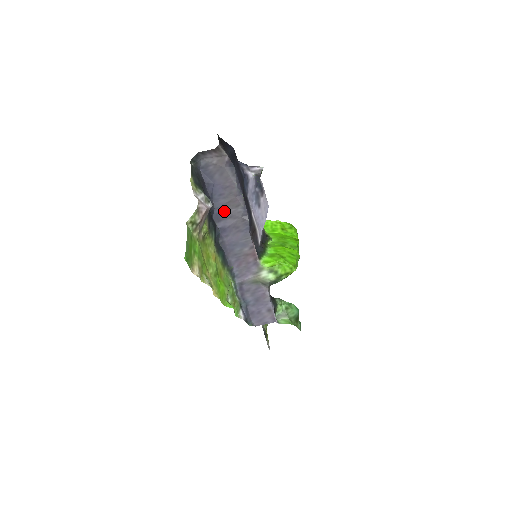
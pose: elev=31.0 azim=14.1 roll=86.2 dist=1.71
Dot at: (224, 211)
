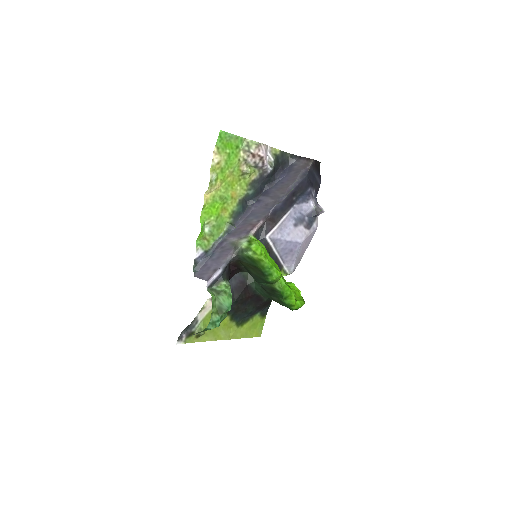
Dot at: (273, 192)
